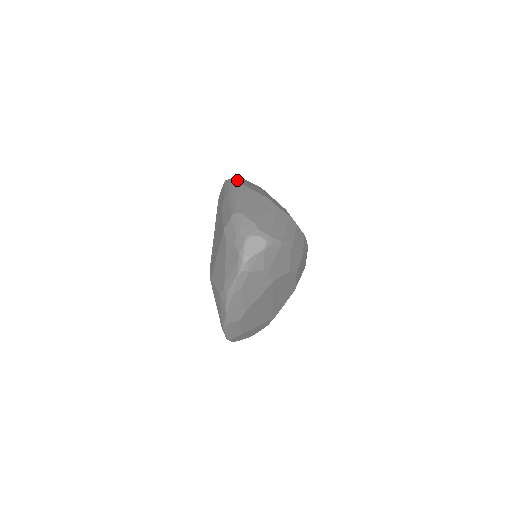
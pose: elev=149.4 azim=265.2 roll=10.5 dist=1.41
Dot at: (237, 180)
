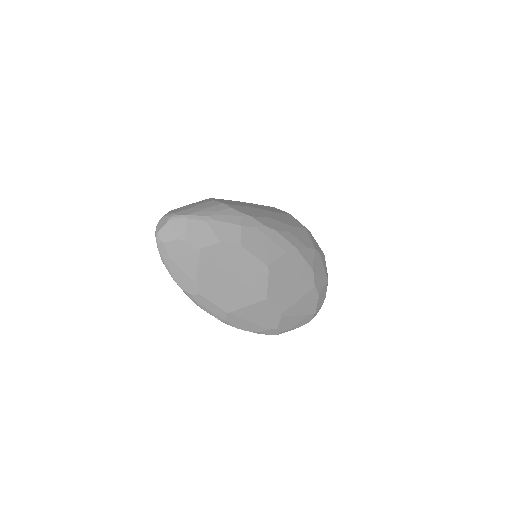
Dot at: occluded
